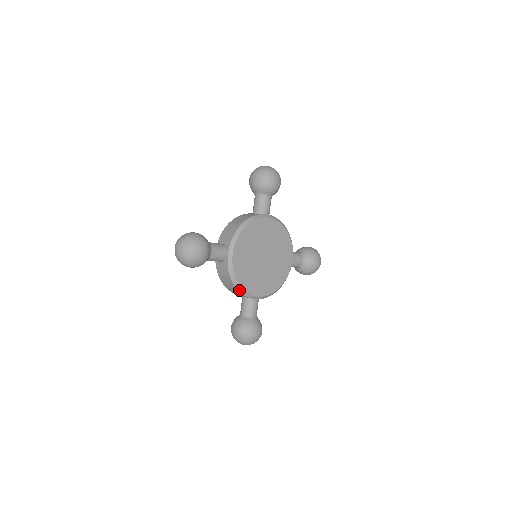
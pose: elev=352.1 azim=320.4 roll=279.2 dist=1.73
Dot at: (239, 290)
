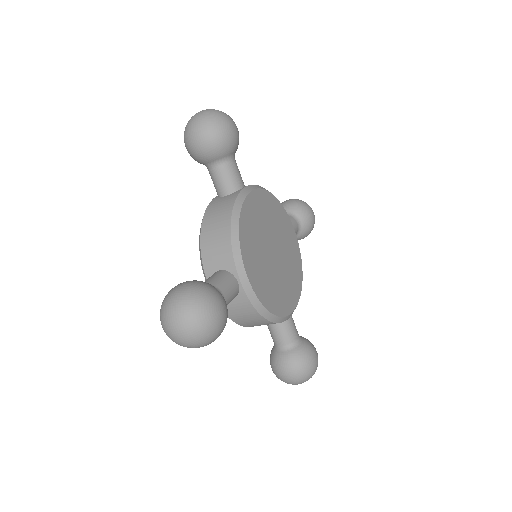
Dot at: (274, 321)
